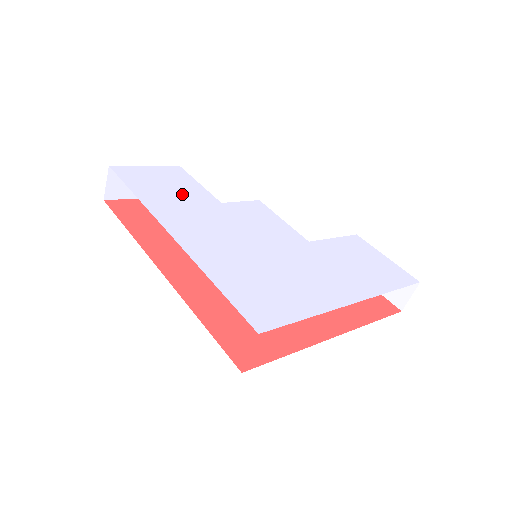
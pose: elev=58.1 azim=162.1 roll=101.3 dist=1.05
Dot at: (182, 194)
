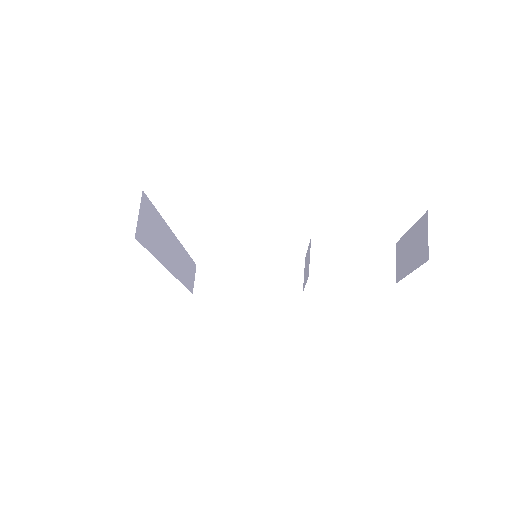
Dot at: occluded
